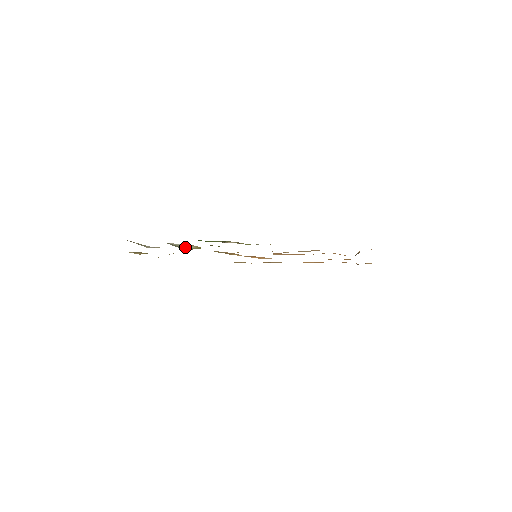
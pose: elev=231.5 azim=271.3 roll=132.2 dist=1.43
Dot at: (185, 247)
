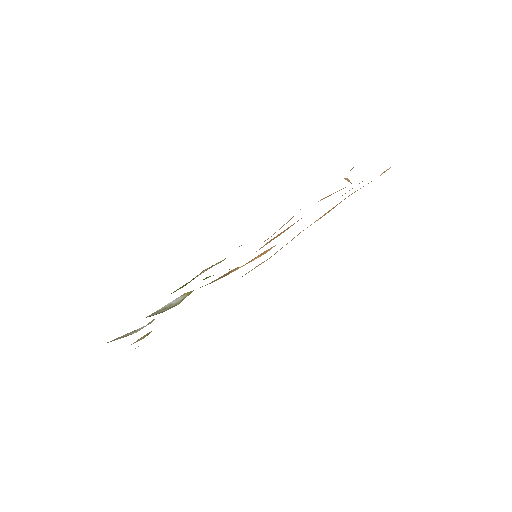
Dot at: (175, 303)
